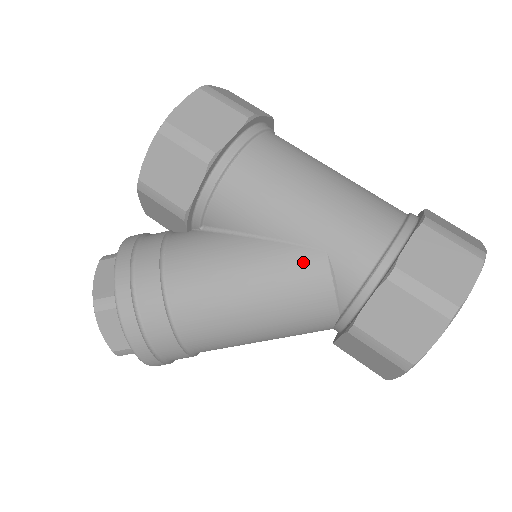
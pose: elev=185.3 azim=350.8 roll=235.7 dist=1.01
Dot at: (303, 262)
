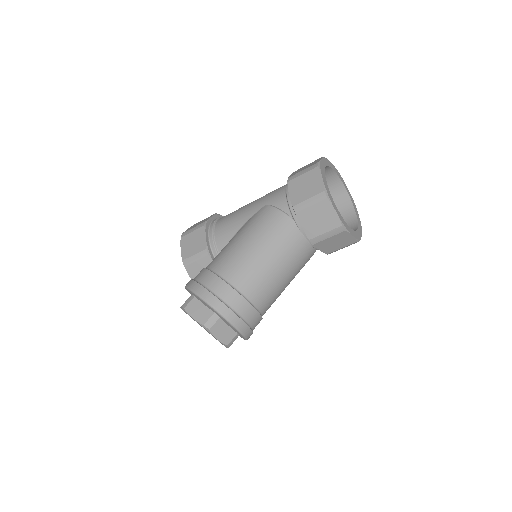
Dot at: (259, 214)
